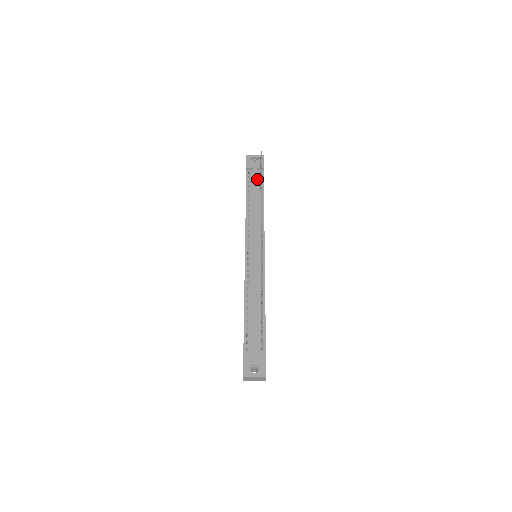
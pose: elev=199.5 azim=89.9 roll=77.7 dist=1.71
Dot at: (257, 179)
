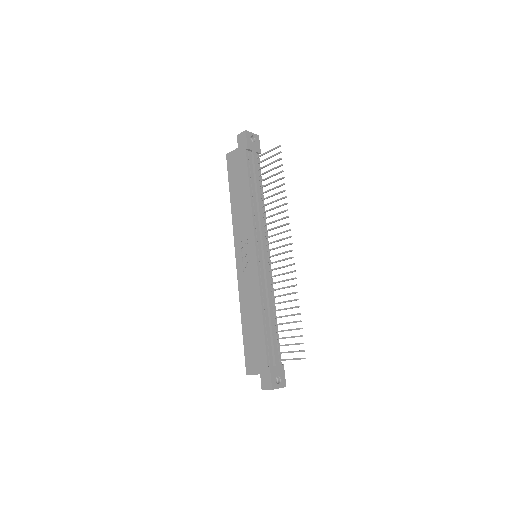
Dot at: (256, 165)
